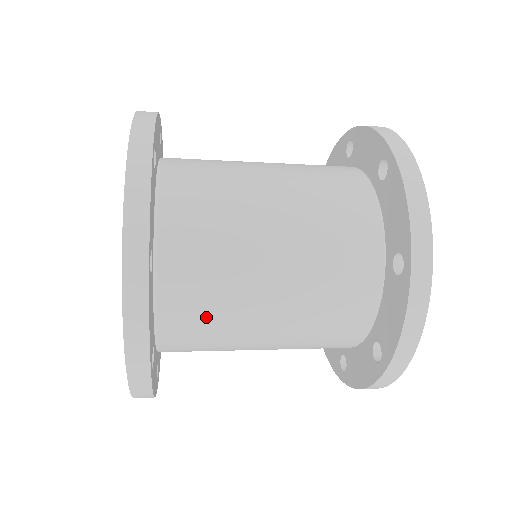
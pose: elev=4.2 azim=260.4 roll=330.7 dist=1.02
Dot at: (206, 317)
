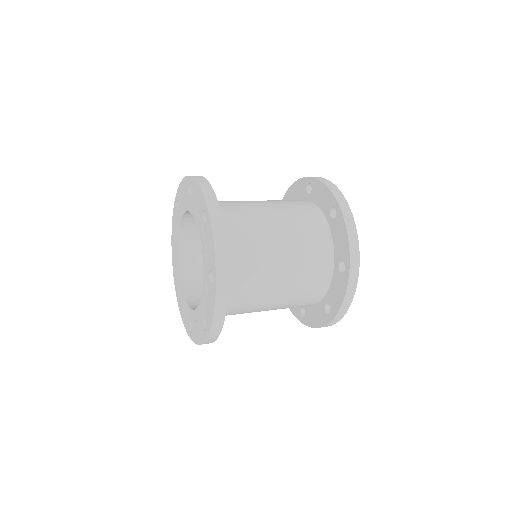
Dot at: occluded
